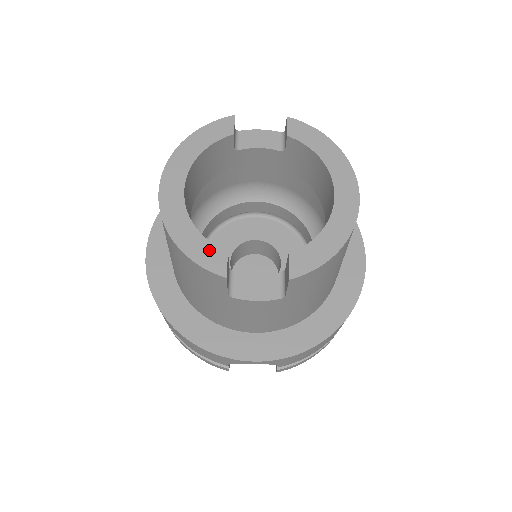
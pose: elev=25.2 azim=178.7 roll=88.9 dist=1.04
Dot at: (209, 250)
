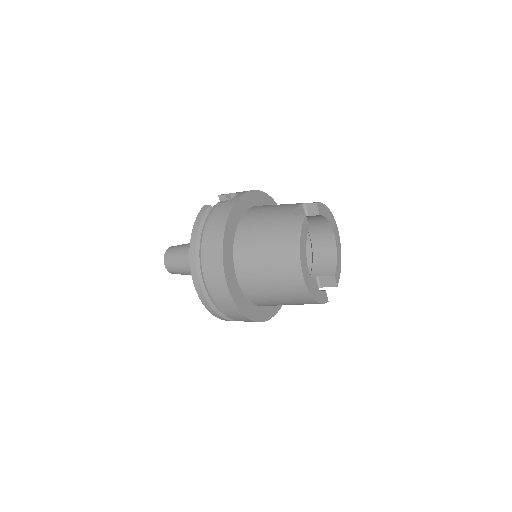
Dot at: (323, 295)
